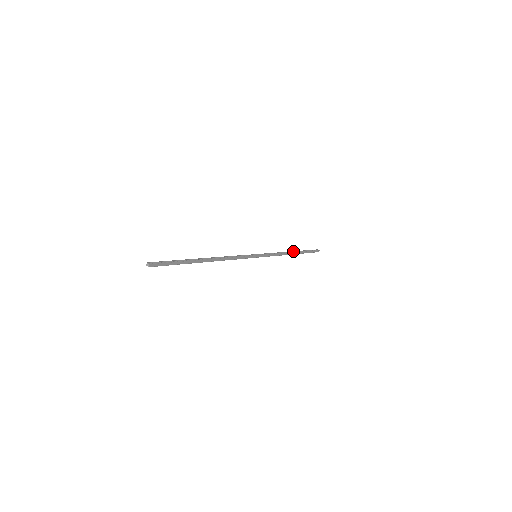
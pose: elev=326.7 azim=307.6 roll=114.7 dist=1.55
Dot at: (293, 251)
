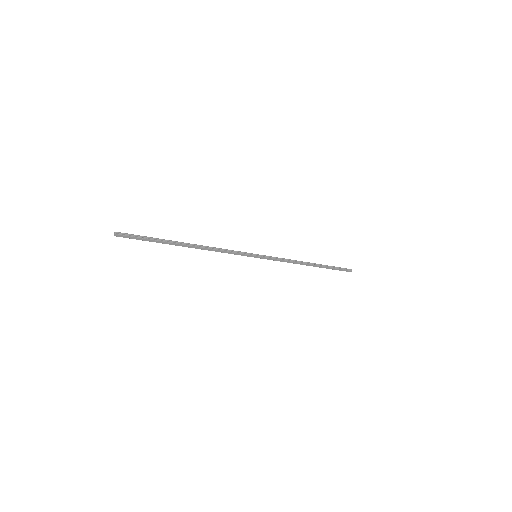
Dot at: (312, 263)
